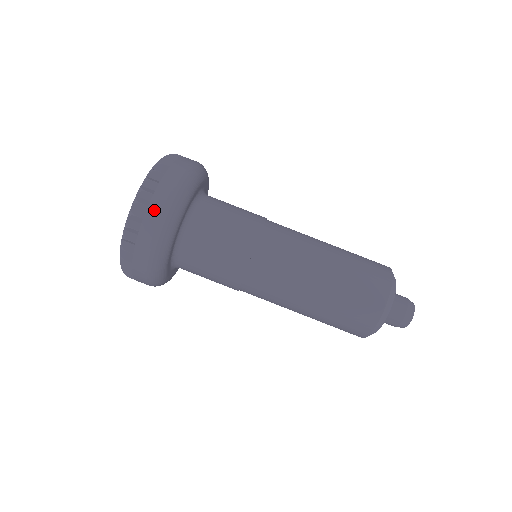
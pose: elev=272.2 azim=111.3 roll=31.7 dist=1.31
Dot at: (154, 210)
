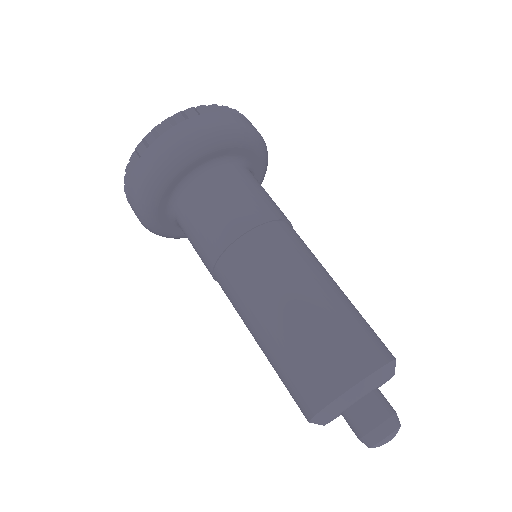
Dot at: (236, 117)
